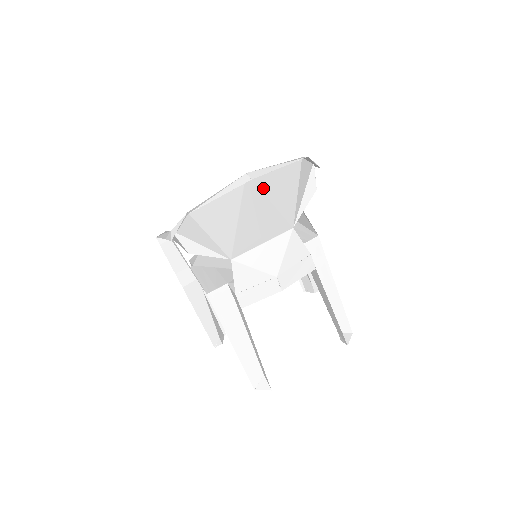
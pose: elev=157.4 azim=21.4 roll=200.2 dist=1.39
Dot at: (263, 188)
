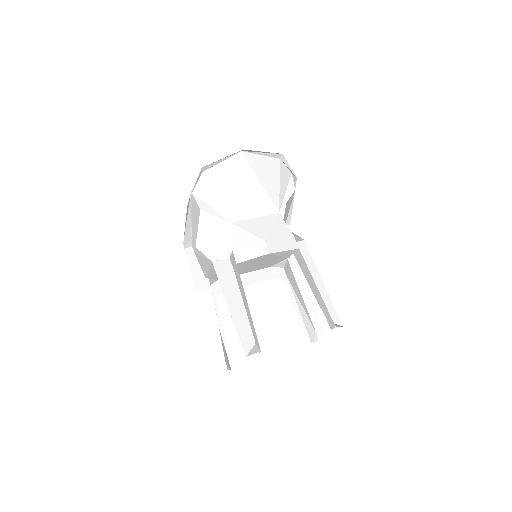
Dot at: (253, 168)
